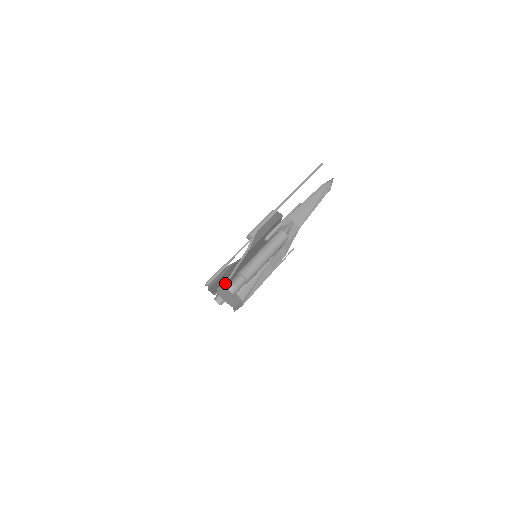
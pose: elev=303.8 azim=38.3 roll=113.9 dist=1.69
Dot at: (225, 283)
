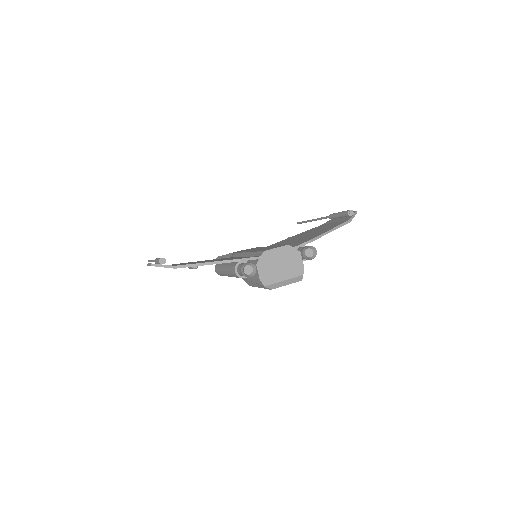
Dot at: (299, 244)
